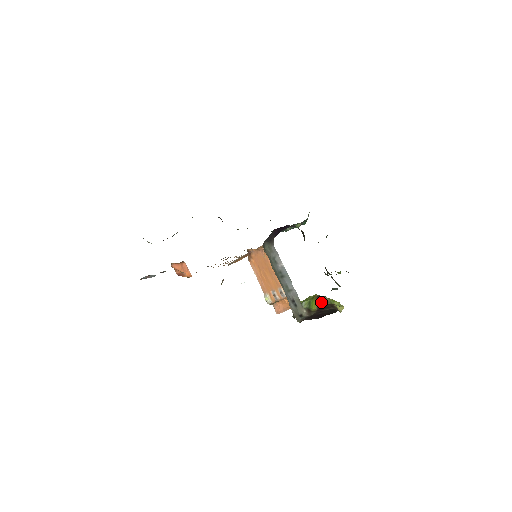
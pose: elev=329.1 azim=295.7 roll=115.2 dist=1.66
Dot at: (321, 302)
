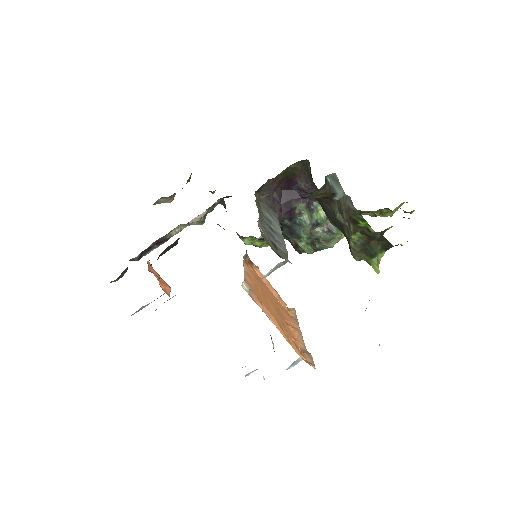
Dot at: occluded
